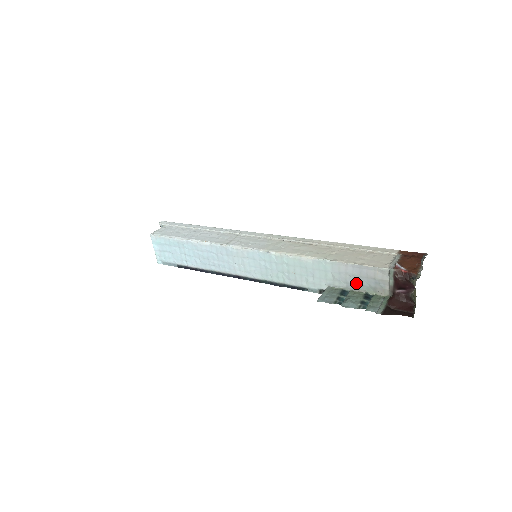
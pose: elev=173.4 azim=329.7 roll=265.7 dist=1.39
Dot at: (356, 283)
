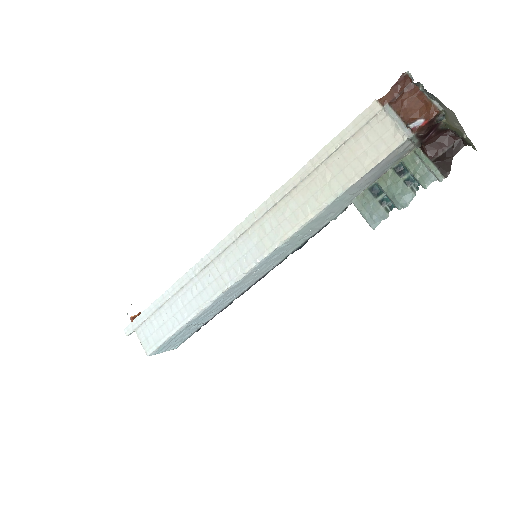
Dot at: (379, 174)
